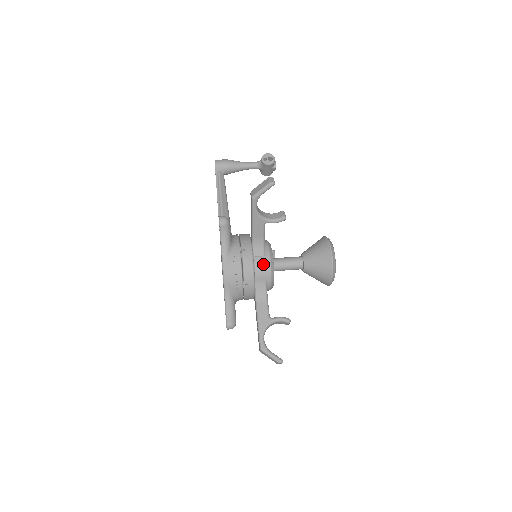
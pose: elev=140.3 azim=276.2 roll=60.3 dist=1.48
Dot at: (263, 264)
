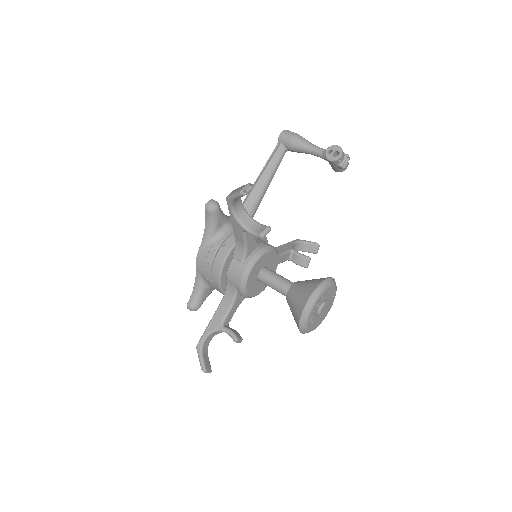
Dot at: (237, 270)
